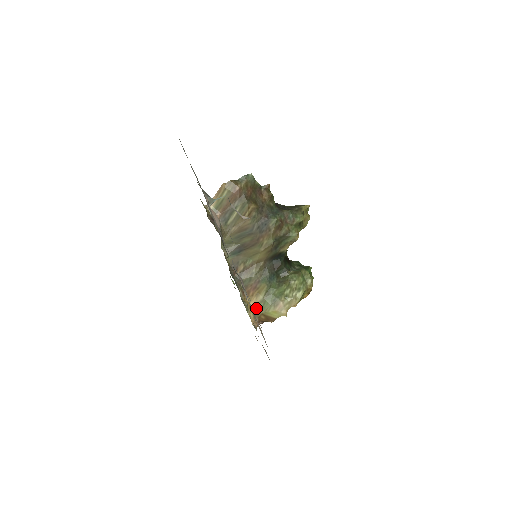
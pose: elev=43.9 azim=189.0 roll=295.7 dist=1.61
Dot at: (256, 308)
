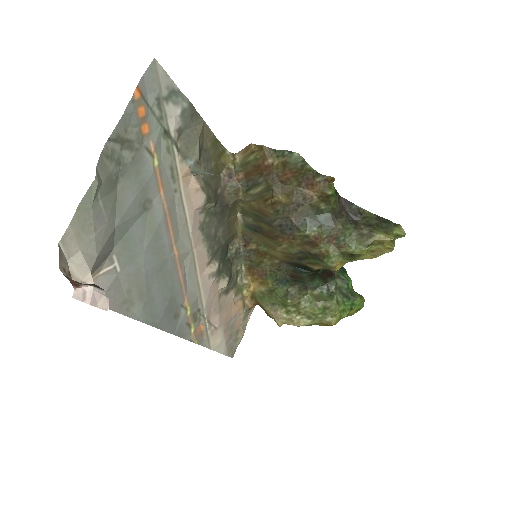
Dot at: (255, 292)
